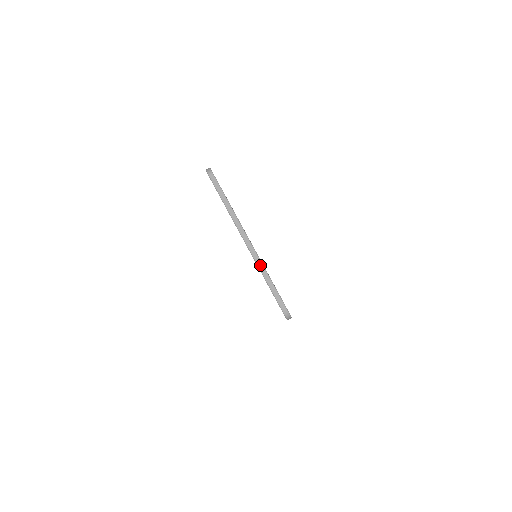
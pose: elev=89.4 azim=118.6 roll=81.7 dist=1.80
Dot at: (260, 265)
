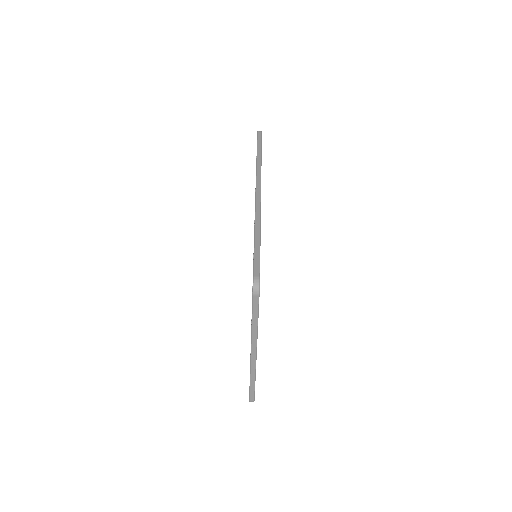
Dot at: (253, 373)
